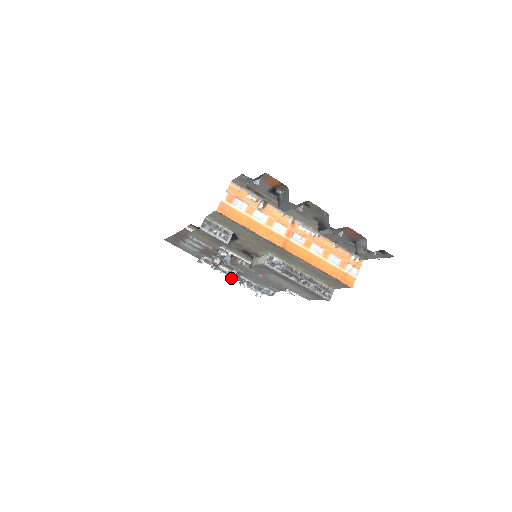
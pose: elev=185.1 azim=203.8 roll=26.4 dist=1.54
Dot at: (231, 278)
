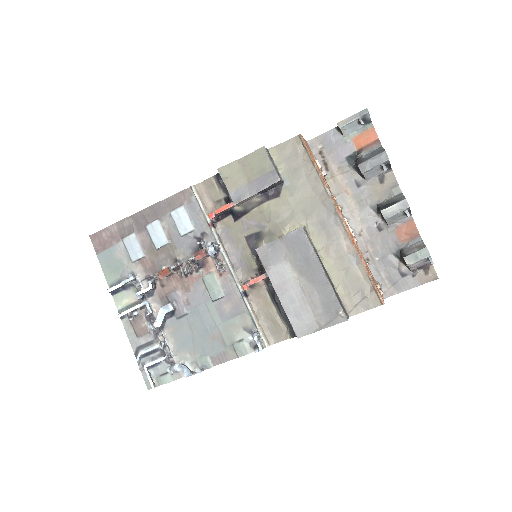
Dot at: (152, 322)
